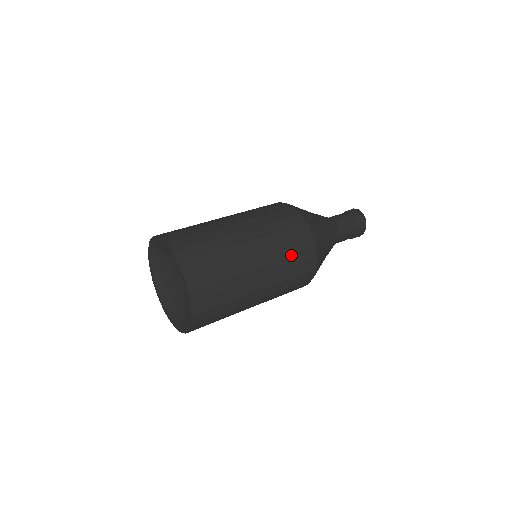
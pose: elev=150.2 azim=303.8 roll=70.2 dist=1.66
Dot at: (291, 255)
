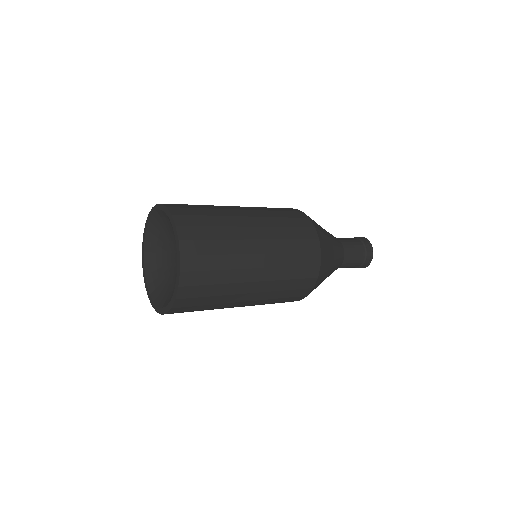
Dot at: (283, 218)
